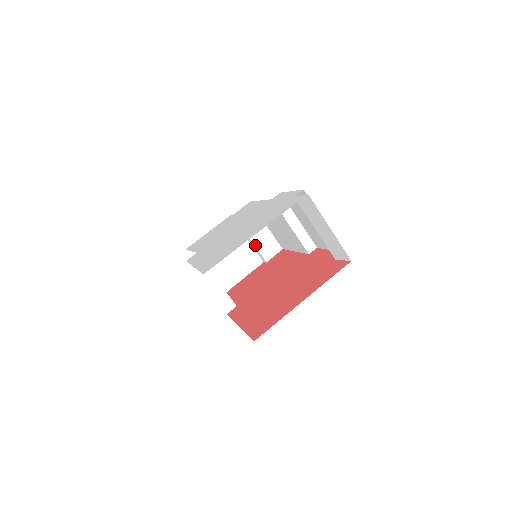
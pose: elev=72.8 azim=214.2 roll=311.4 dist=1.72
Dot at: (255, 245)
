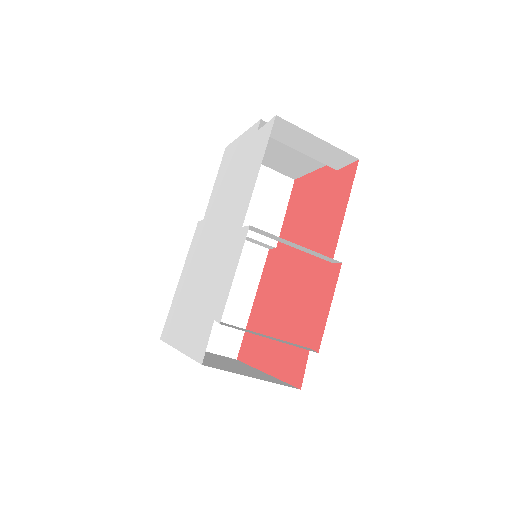
Dot at: (310, 156)
